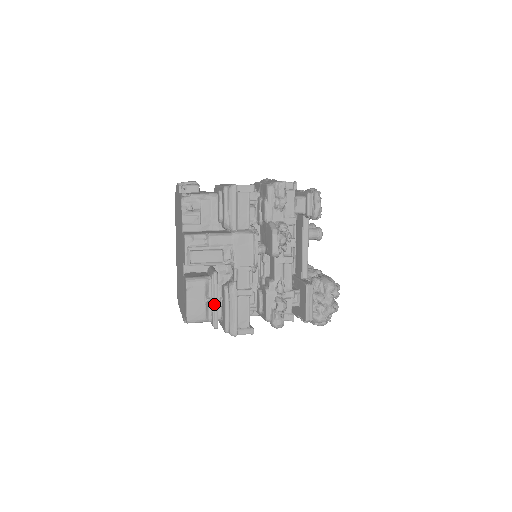
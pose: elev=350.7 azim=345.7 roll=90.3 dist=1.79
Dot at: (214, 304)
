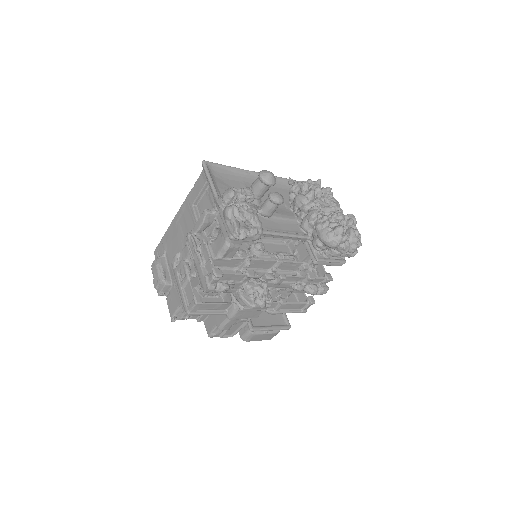
Dot at: occluded
